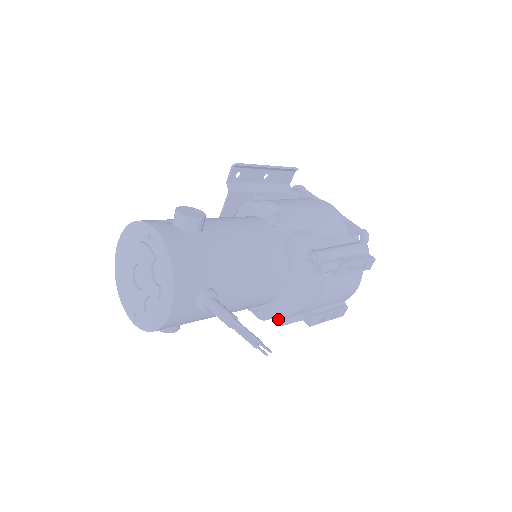
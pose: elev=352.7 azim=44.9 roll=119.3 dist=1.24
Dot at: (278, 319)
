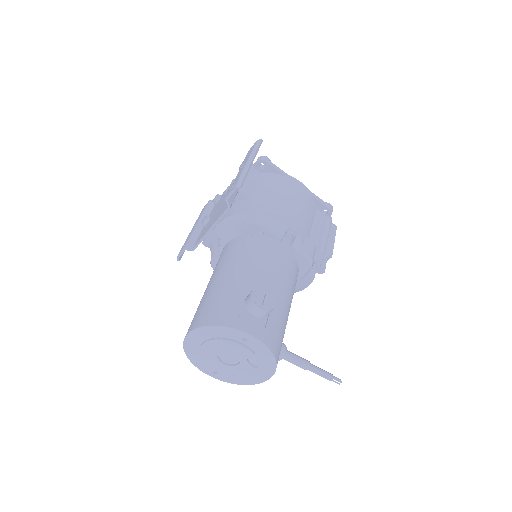
Dot at: occluded
